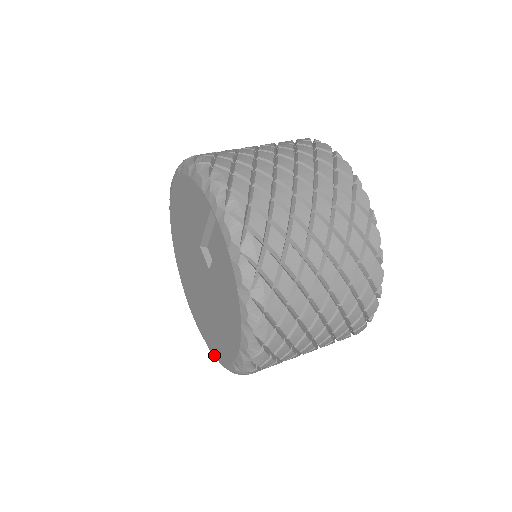
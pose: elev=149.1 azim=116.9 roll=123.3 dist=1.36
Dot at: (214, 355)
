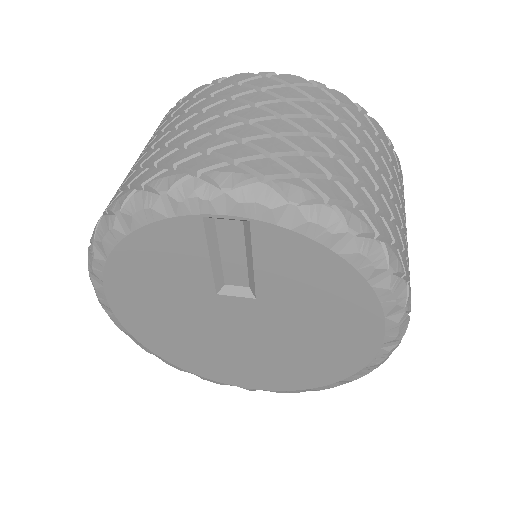
Dot at: (336, 384)
